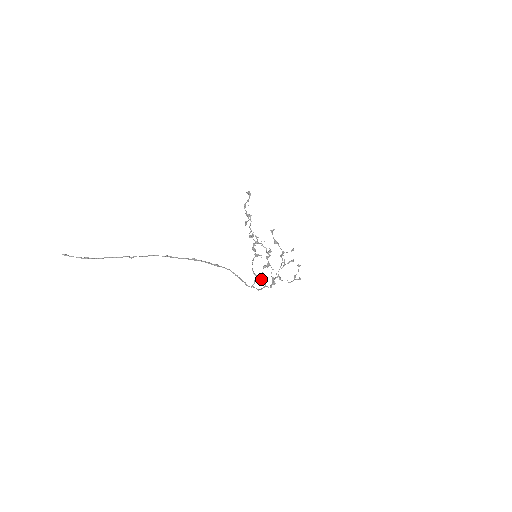
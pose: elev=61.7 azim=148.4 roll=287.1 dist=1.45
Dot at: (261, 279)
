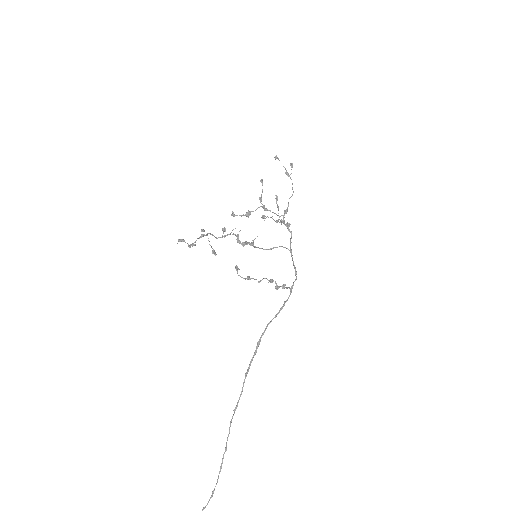
Dot at: occluded
